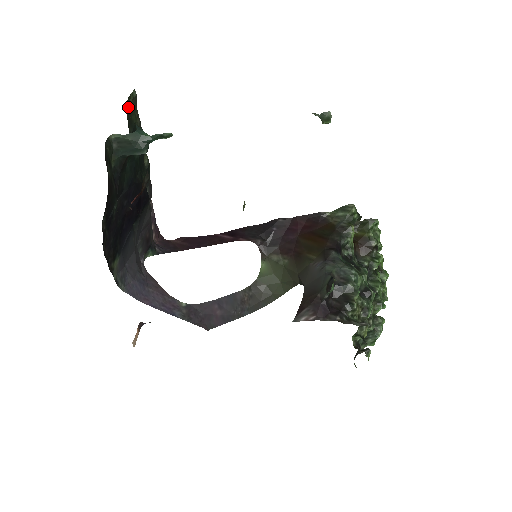
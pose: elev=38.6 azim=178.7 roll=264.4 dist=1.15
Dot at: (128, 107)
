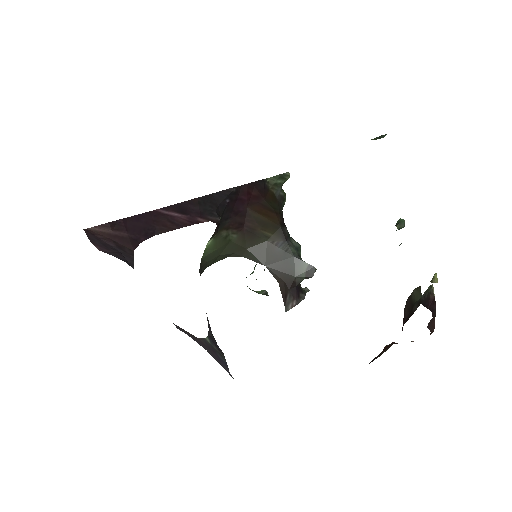
Dot at: occluded
